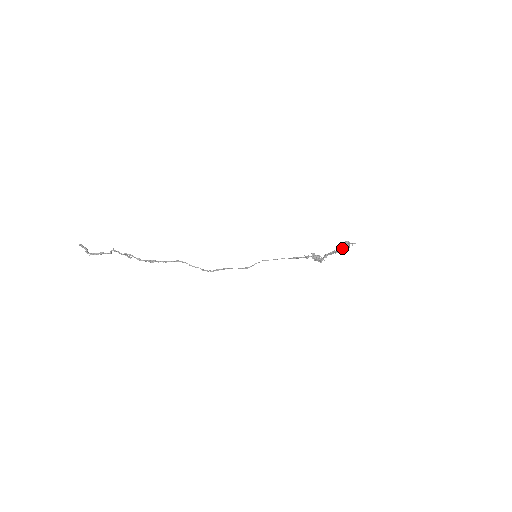
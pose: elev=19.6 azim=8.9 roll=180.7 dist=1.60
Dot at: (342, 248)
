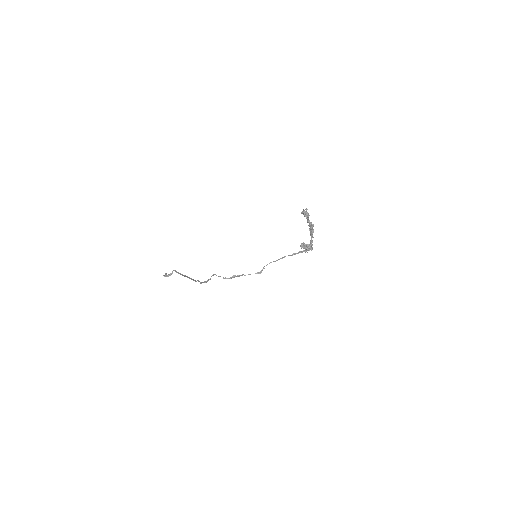
Dot at: (307, 222)
